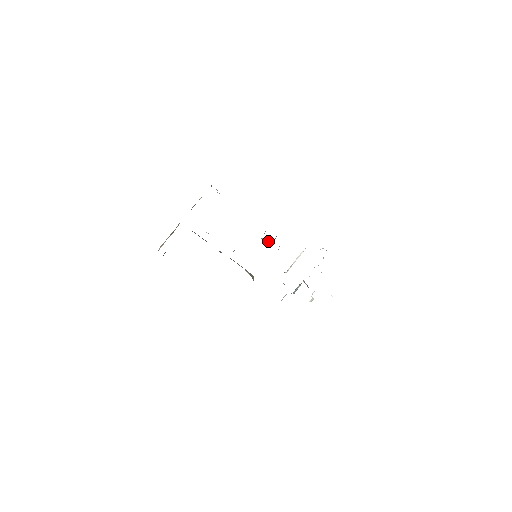
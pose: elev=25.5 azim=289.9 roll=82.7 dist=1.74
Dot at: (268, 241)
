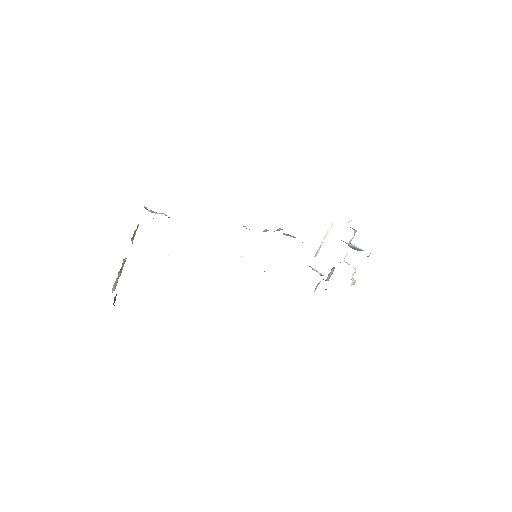
Dot at: (277, 229)
